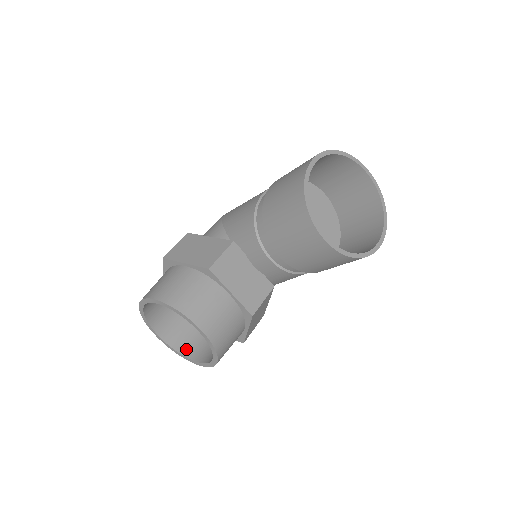
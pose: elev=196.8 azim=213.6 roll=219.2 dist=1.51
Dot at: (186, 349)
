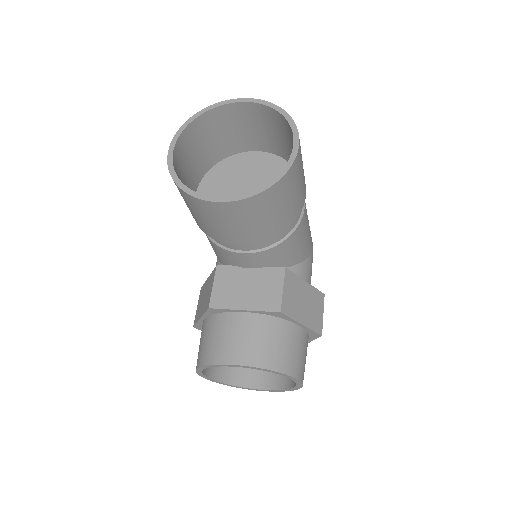
Dot at: (283, 382)
